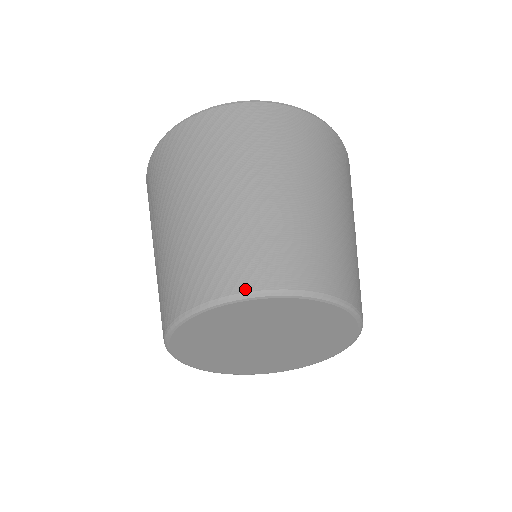
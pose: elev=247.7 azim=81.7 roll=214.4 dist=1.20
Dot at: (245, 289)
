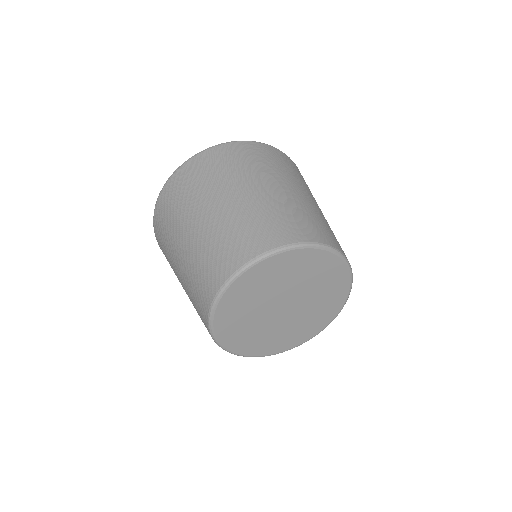
Dot at: (221, 283)
